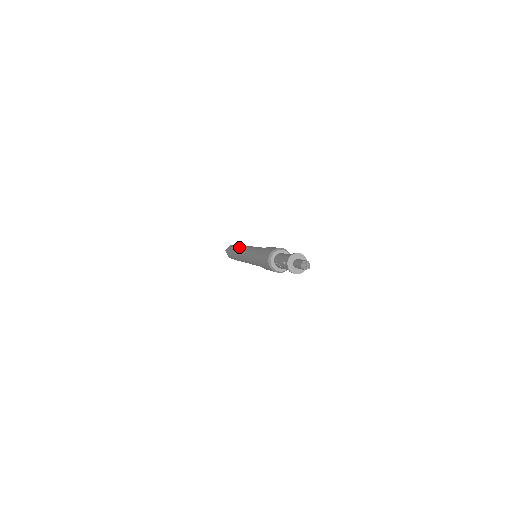
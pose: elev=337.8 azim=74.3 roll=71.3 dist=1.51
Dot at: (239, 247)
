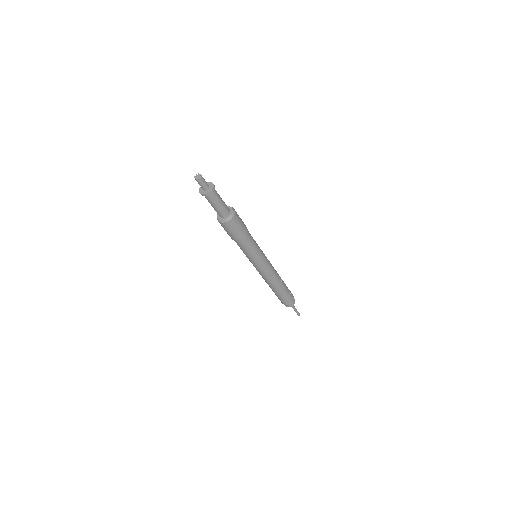
Dot at: occluded
